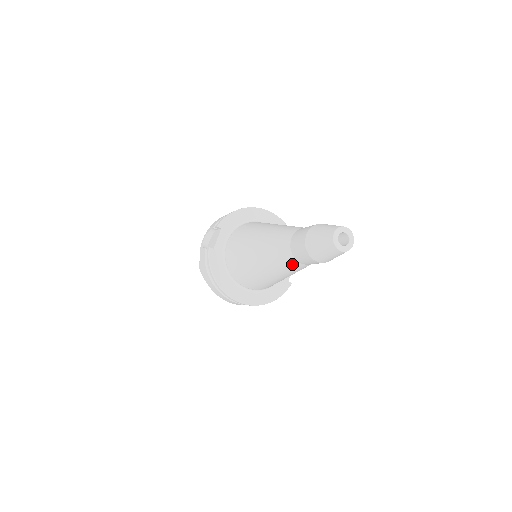
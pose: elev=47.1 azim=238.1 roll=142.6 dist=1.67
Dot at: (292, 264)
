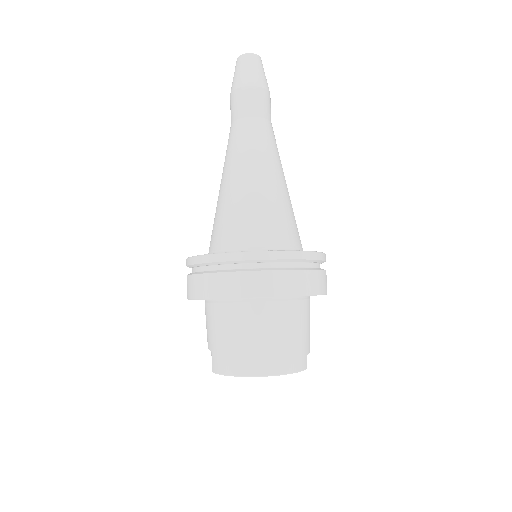
Dot at: (247, 128)
